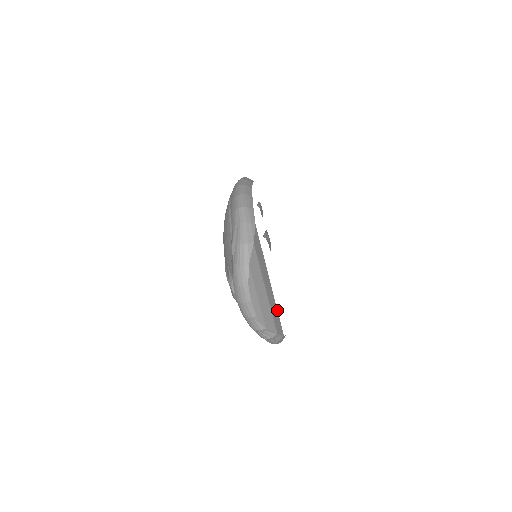
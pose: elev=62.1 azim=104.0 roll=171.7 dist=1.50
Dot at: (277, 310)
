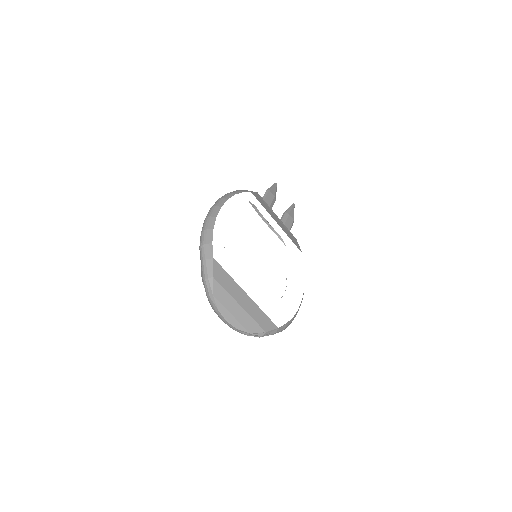
Dot at: (263, 312)
